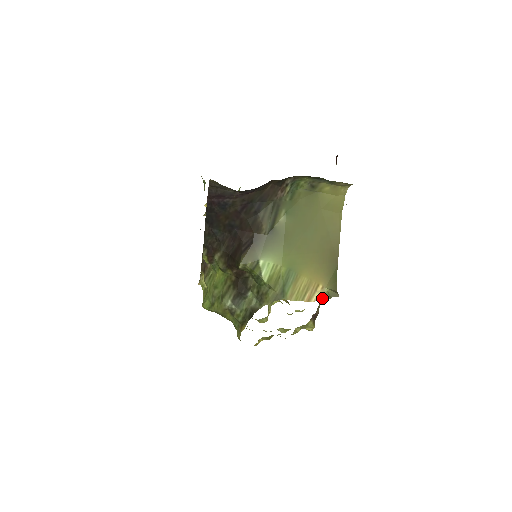
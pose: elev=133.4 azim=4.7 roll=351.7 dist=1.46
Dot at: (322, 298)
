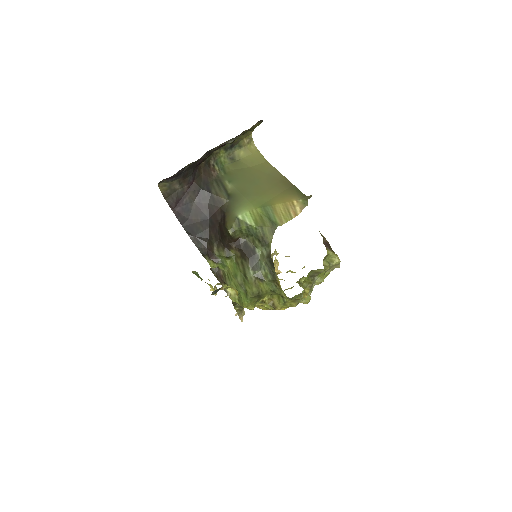
Dot at: (303, 207)
